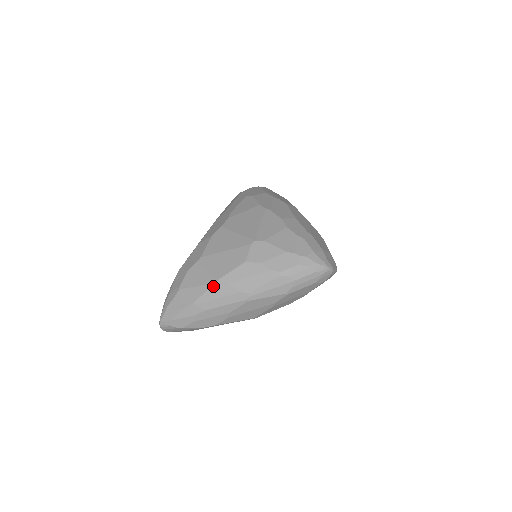
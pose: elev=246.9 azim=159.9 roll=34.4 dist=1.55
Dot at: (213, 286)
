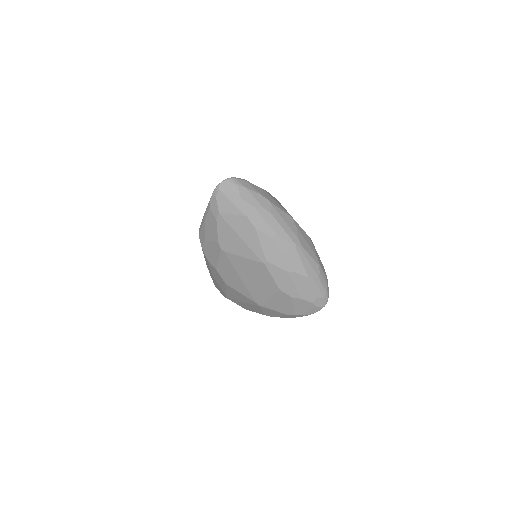
Dot at: (289, 215)
